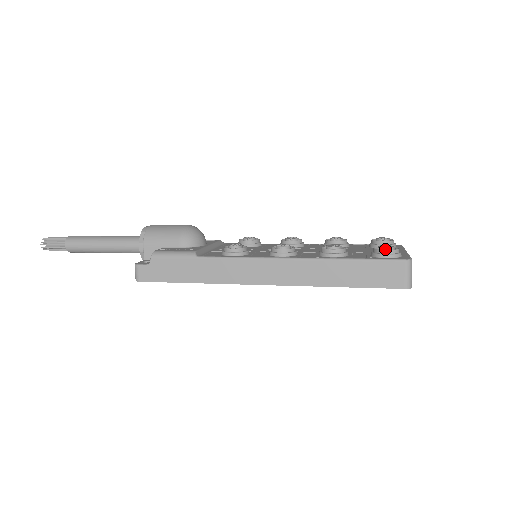
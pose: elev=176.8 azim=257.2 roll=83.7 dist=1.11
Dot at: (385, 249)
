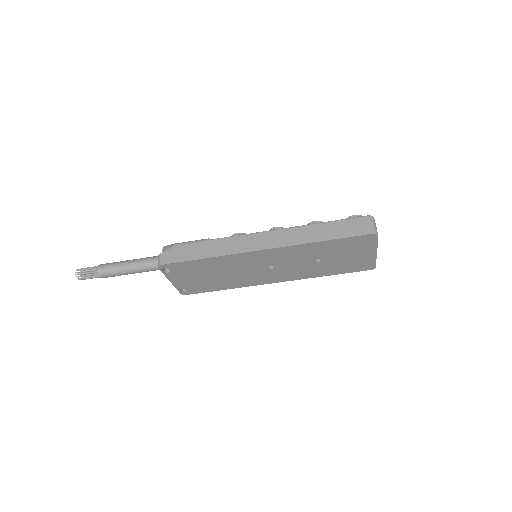
Dot at: (353, 217)
